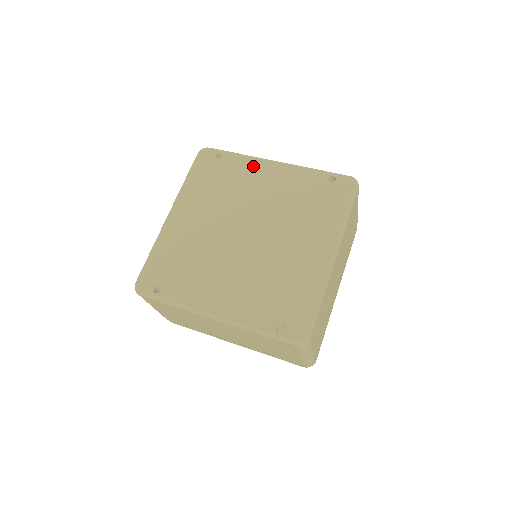
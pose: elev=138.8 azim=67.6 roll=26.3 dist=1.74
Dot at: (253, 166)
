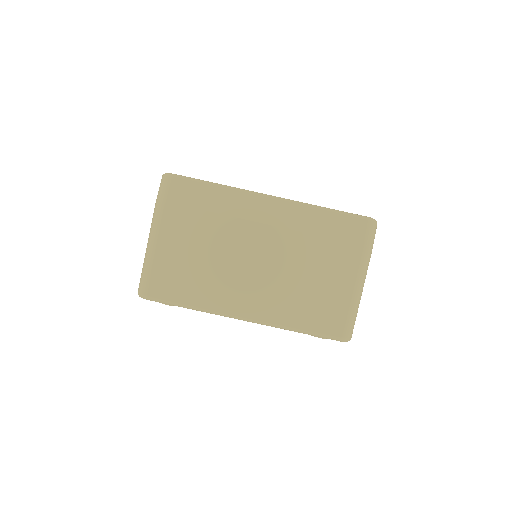
Dot at: occluded
